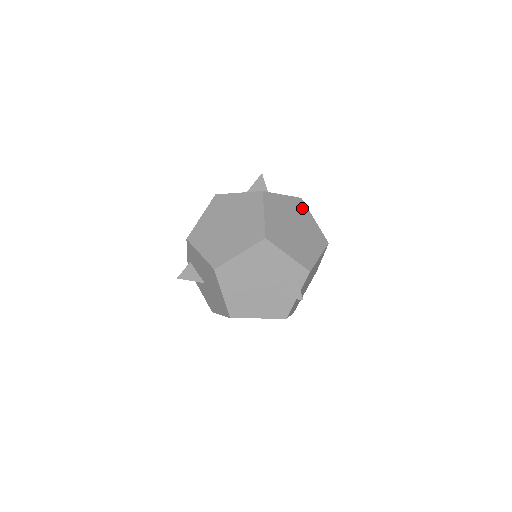
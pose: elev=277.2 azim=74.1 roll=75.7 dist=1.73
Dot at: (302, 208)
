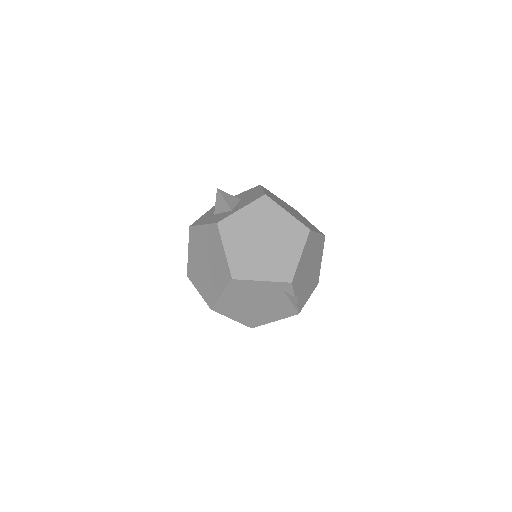
Dot at: (268, 208)
